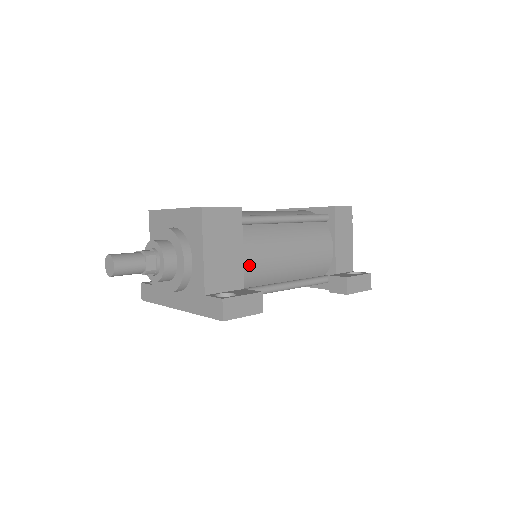
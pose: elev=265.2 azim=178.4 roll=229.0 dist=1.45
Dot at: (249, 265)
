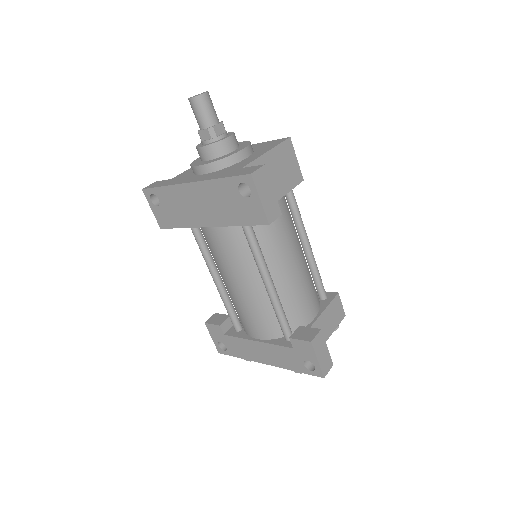
Dot at: occluded
